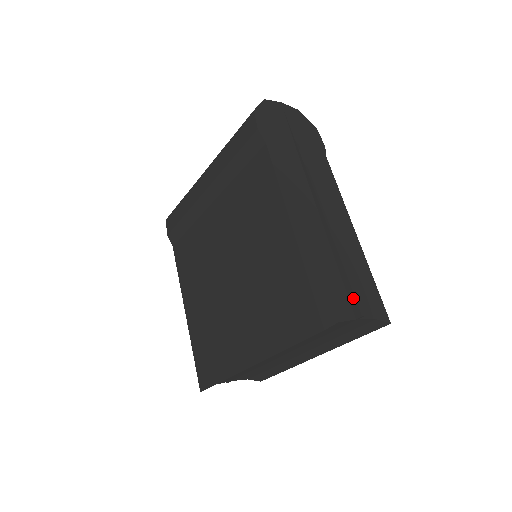
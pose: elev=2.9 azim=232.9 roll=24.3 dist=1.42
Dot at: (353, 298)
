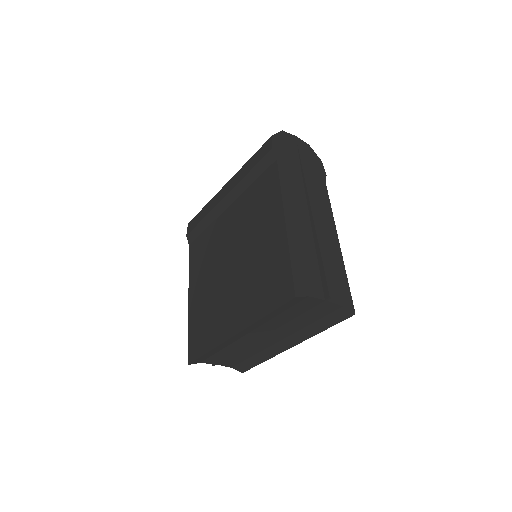
Dot at: (325, 283)
